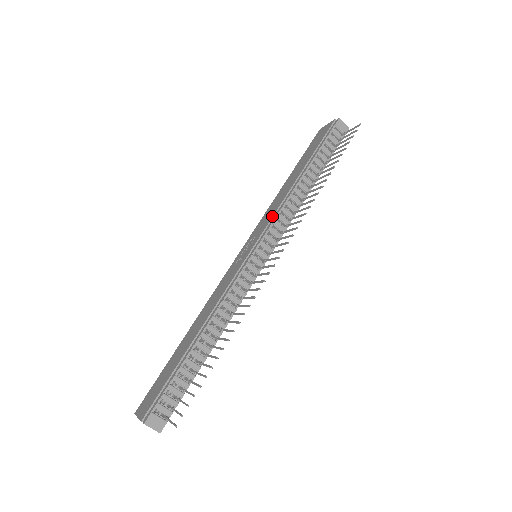
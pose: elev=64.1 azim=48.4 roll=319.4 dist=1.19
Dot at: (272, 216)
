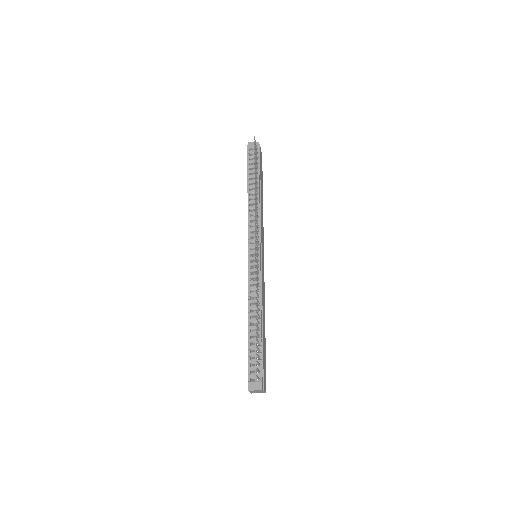
Dot at: occluded
